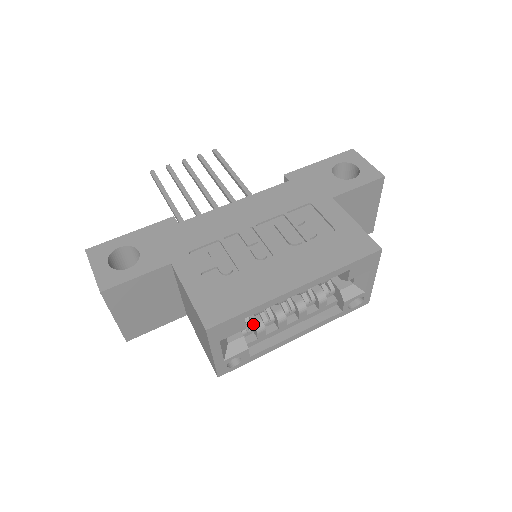
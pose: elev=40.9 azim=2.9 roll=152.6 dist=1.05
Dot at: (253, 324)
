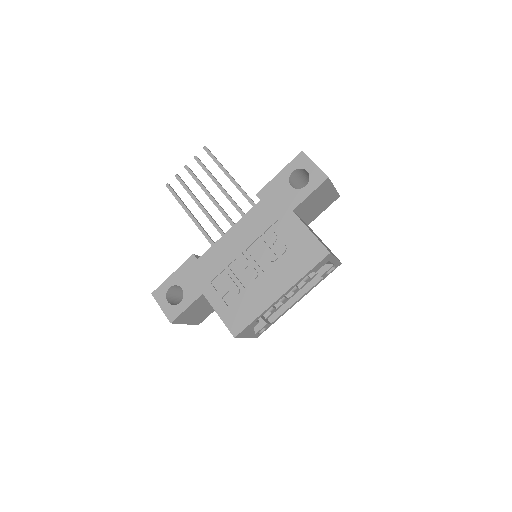
Dot at: occluded
